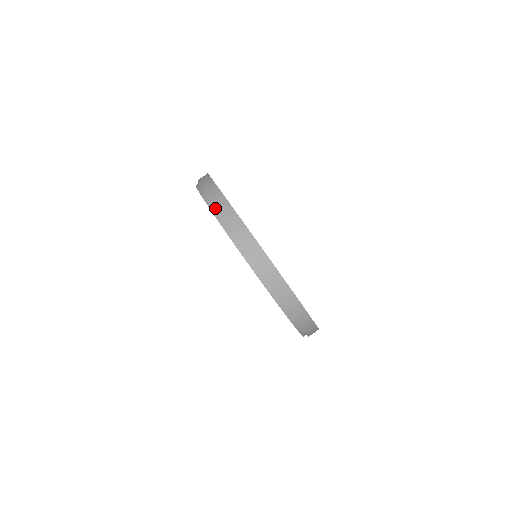
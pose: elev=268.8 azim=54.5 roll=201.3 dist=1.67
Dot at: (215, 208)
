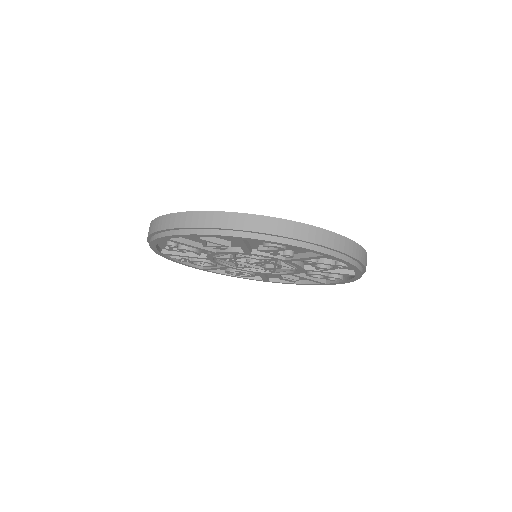
Dot at: occluded
